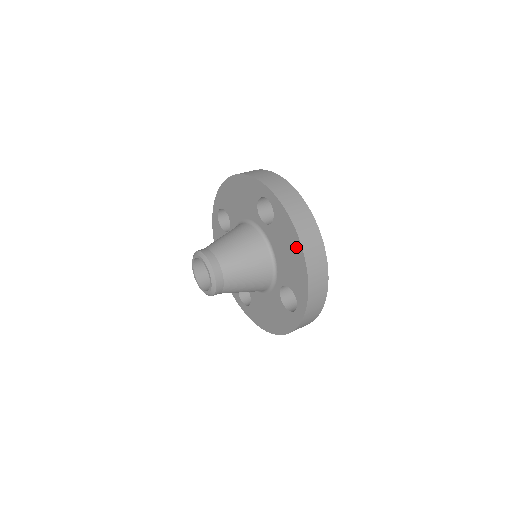
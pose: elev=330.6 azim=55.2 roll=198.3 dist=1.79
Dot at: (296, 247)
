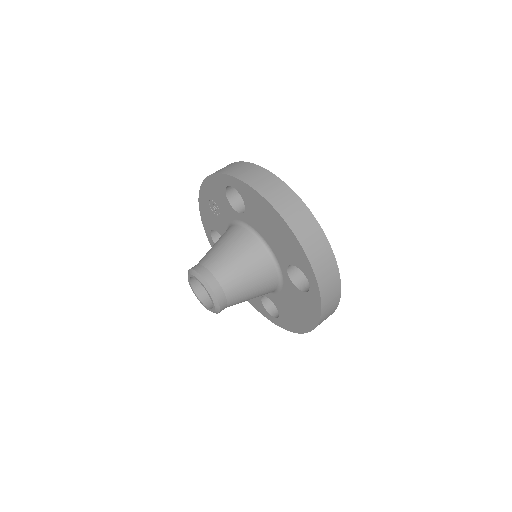
Dot at: (308, 322)
